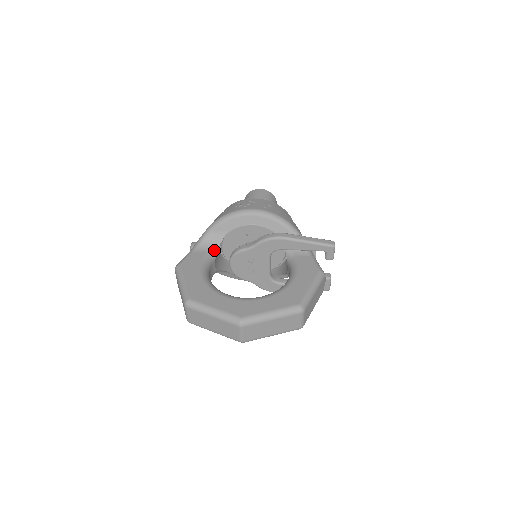
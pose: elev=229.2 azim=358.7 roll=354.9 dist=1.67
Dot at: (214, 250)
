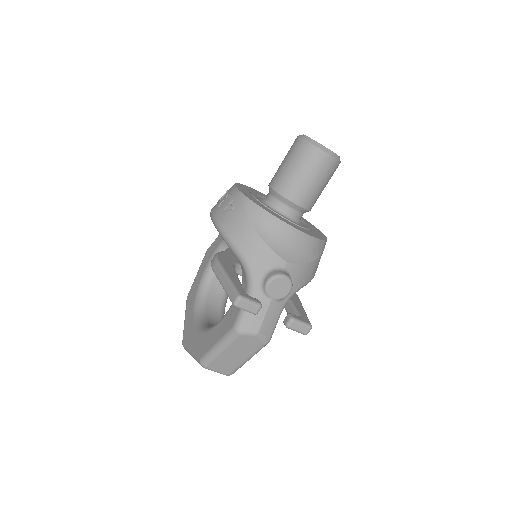
Dot at: occluded
